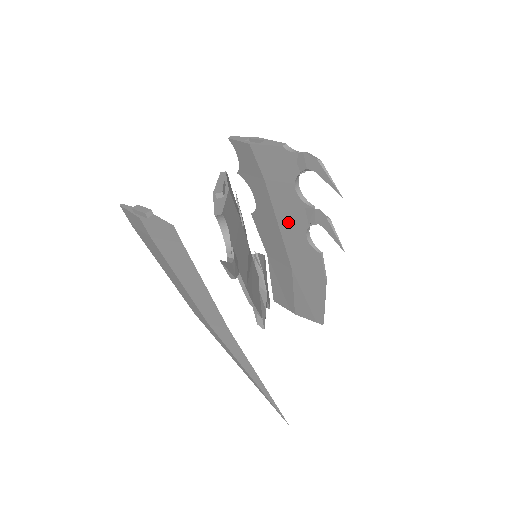
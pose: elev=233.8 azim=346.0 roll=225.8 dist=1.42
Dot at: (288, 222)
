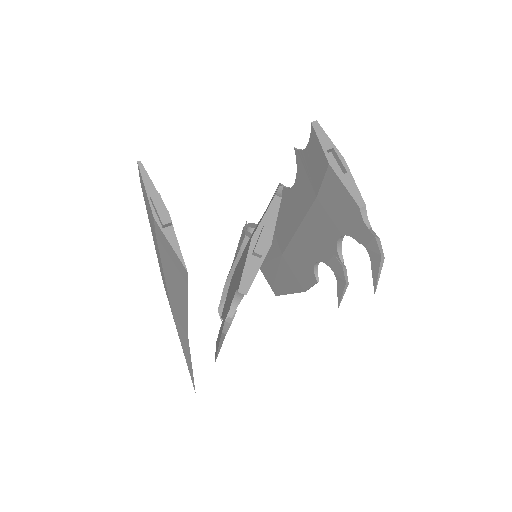
Dot at: (309, 238)
